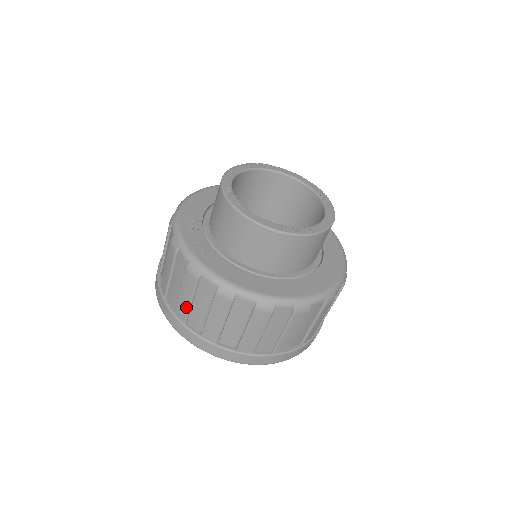
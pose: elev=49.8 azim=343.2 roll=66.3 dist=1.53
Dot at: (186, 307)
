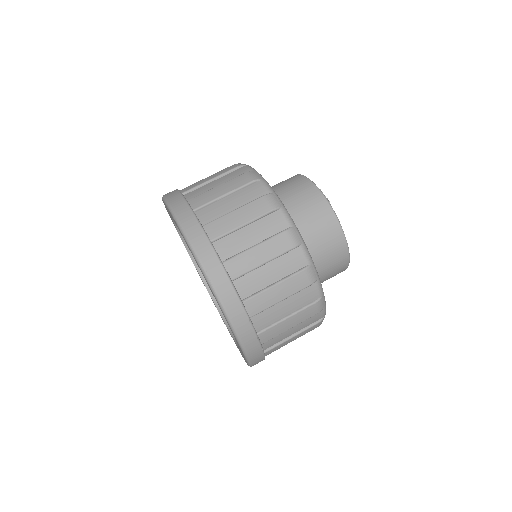
Dot at: occluded
